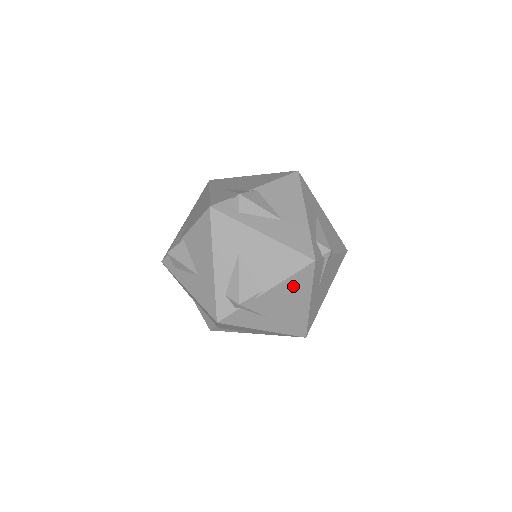
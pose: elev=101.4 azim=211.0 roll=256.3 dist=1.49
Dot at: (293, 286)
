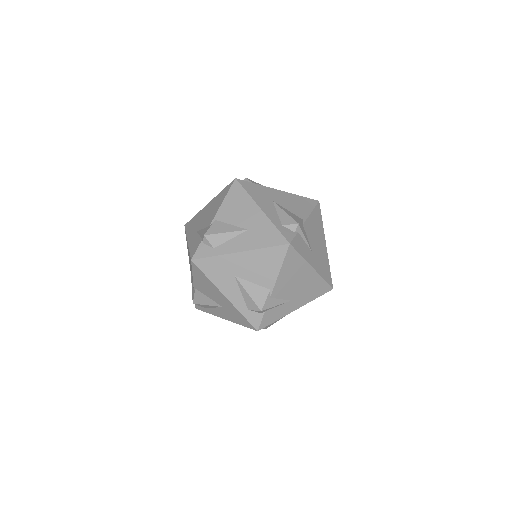
Dot at: (316, 222)
